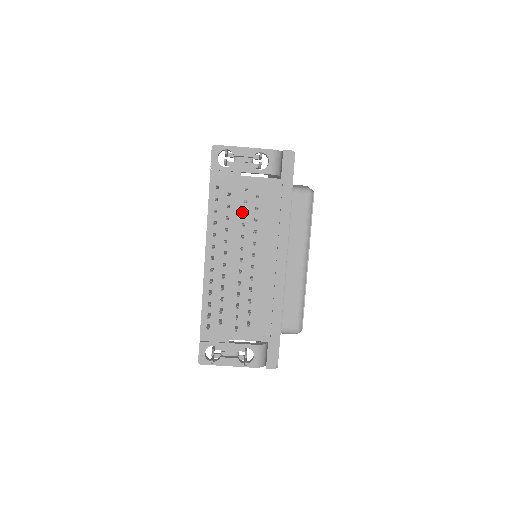
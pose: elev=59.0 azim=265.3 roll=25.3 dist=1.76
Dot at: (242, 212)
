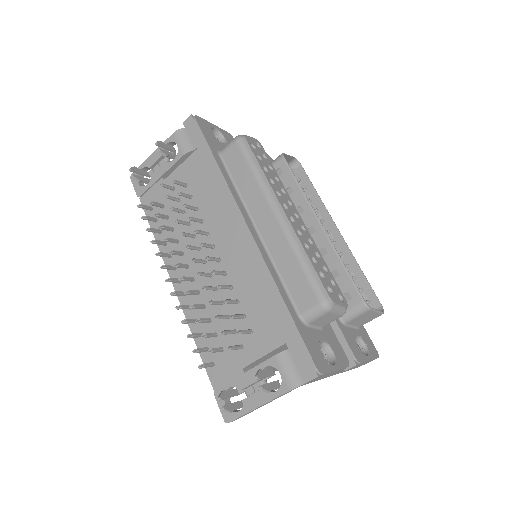
Dot at: (181, 213)
